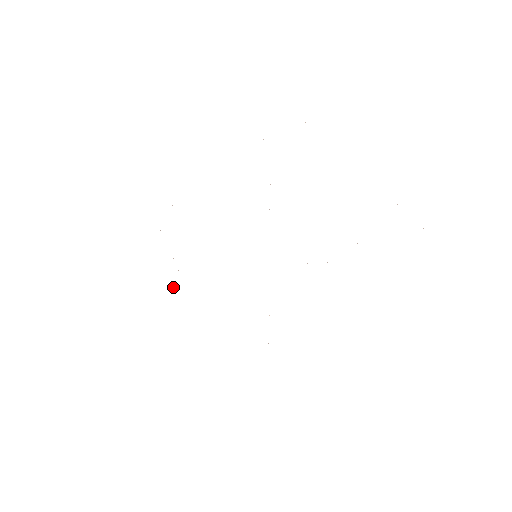
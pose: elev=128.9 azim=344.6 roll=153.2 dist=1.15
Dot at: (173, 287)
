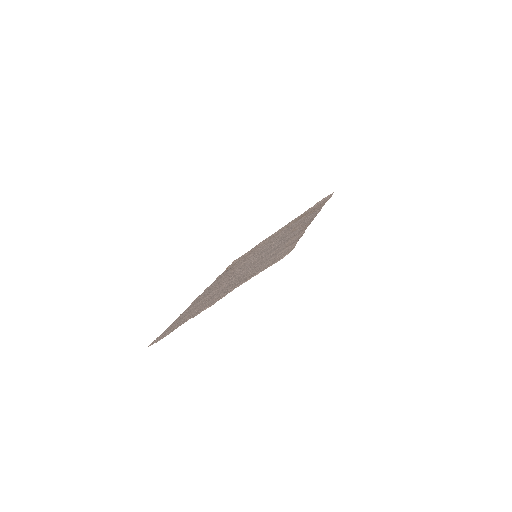
Dot at: occluded
